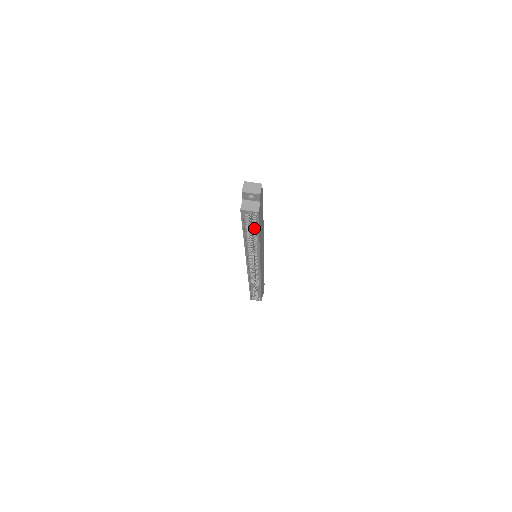
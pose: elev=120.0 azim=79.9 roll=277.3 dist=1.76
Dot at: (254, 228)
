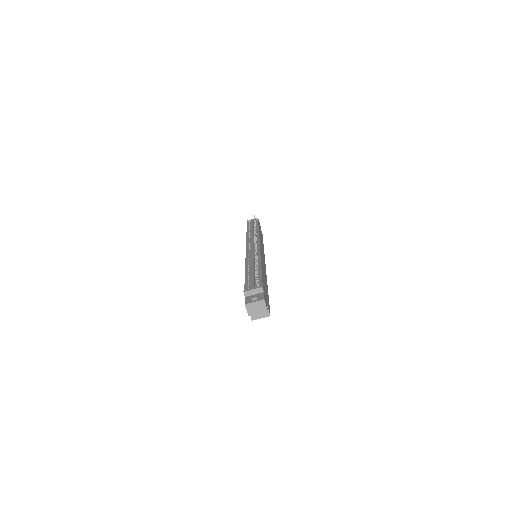
Dot at: occluded
